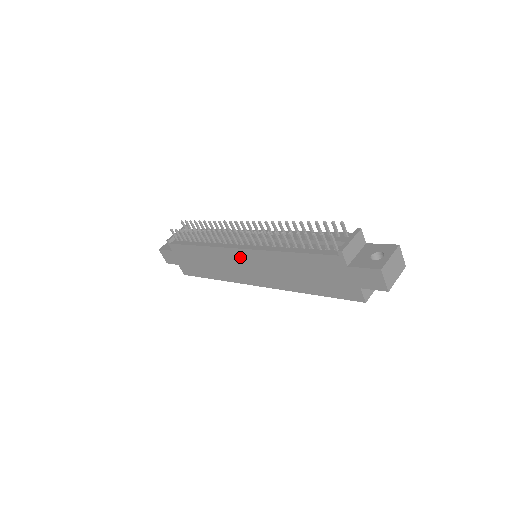
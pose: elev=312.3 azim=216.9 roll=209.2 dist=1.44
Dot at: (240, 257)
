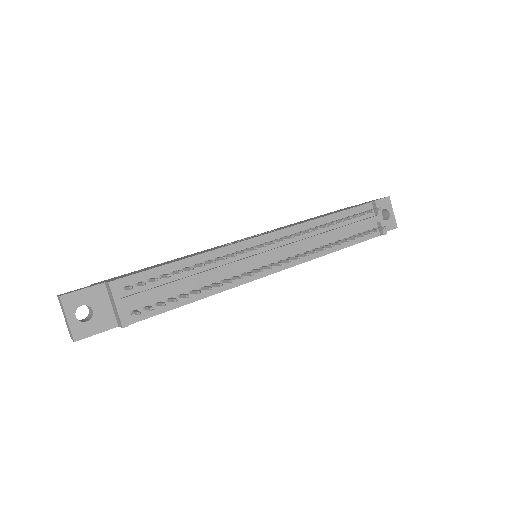
Dot at: occluded
